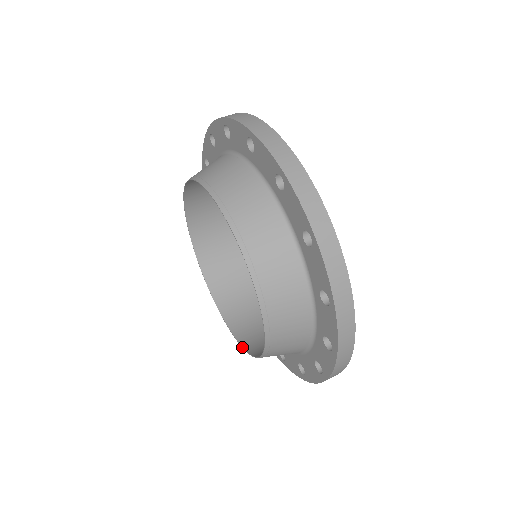
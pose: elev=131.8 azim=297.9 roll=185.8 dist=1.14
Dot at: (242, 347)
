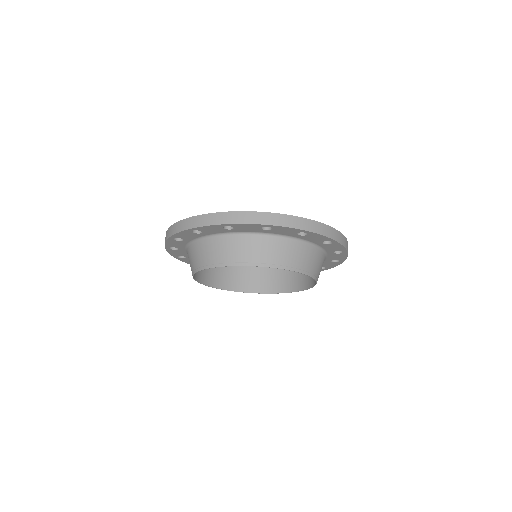
Dot at: occluded
